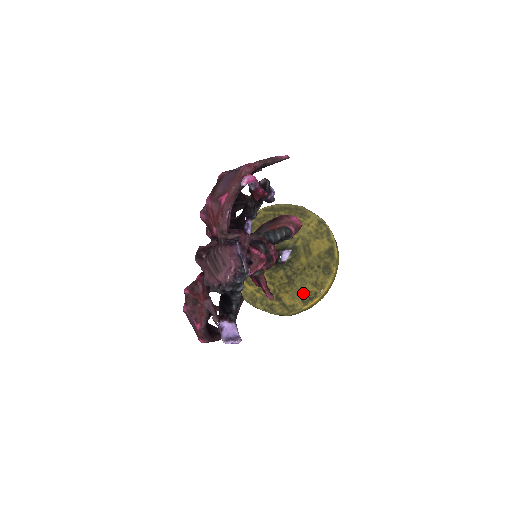
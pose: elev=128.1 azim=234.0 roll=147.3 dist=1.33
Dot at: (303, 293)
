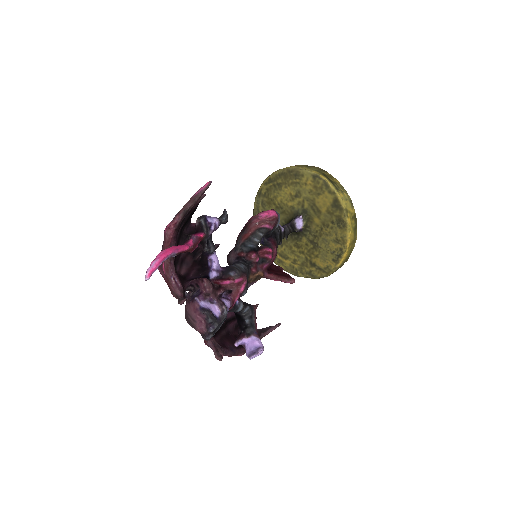
Dot at: (330, 253)
